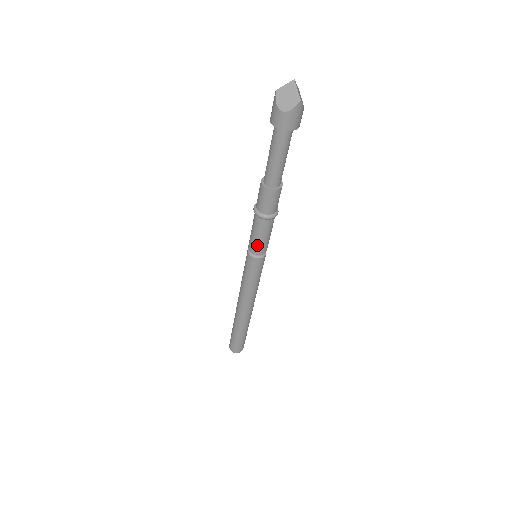
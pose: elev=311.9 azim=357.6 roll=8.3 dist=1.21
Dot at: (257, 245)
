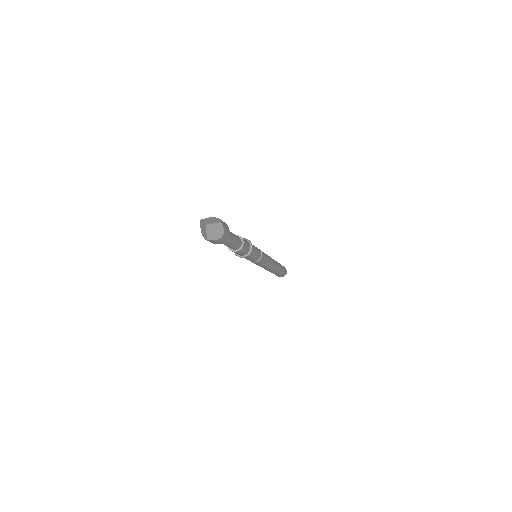
Dot at: occluded
